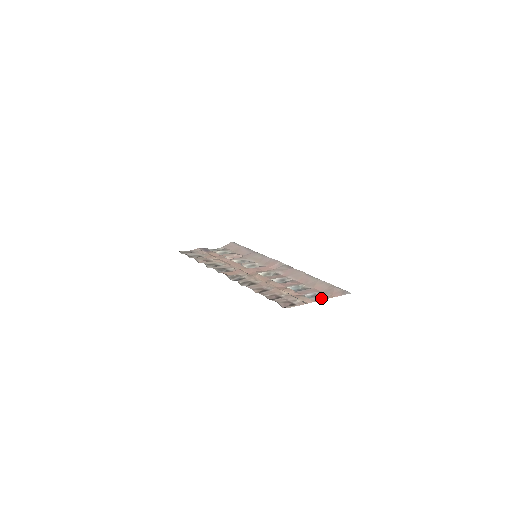
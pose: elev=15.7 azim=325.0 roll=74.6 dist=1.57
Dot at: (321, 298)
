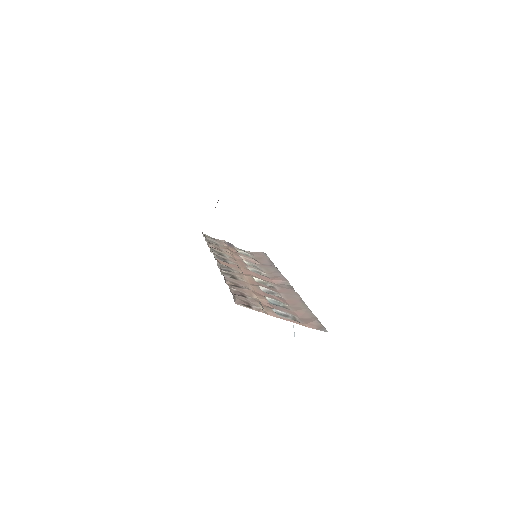
Dot at: (288, 319)
